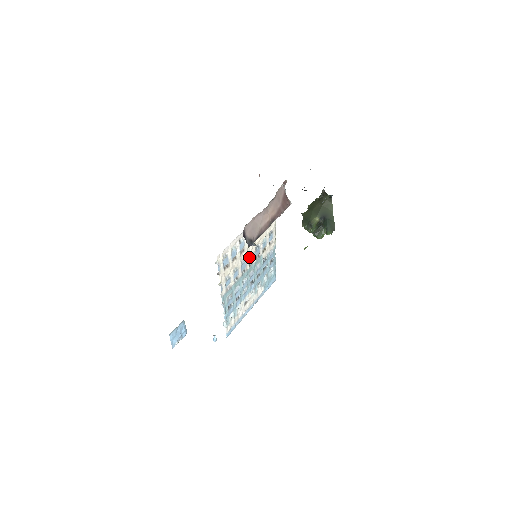
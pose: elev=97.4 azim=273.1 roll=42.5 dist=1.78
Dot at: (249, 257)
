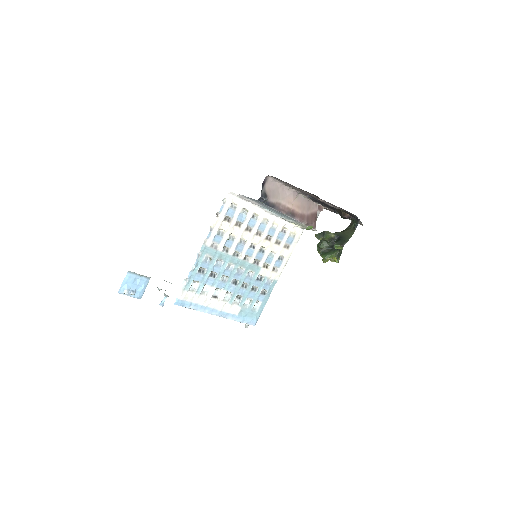
Dot at: (250, 248)
